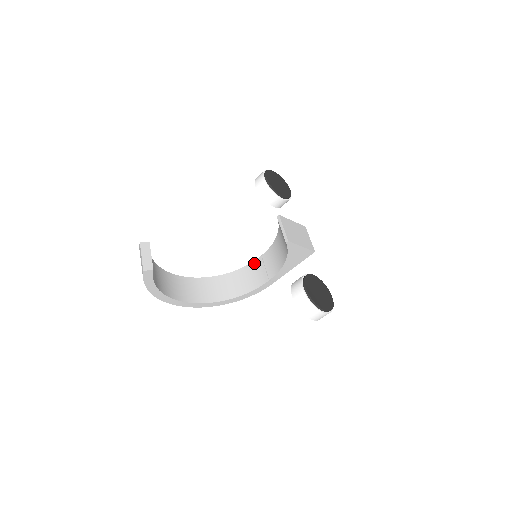
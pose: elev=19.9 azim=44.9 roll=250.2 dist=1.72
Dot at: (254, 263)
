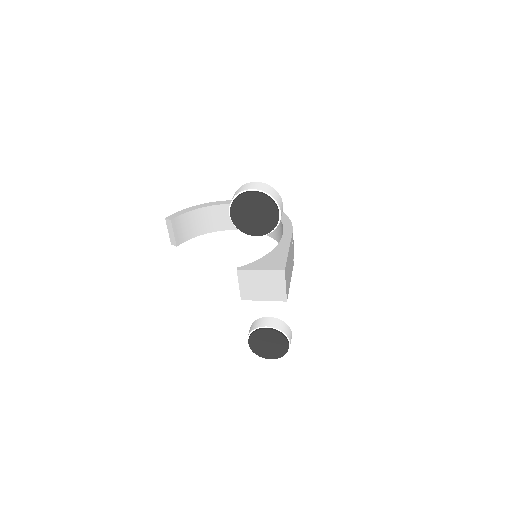
Dot at: occluded
